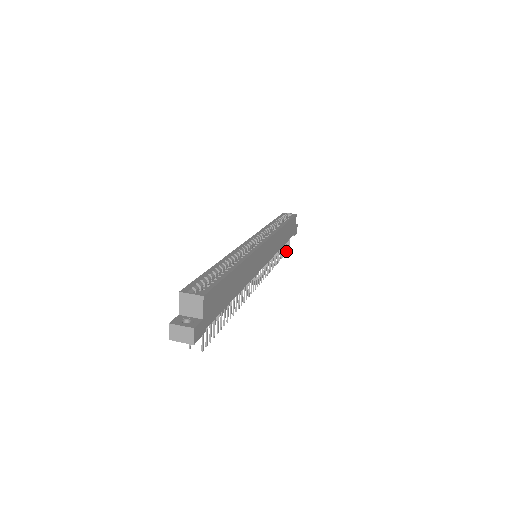
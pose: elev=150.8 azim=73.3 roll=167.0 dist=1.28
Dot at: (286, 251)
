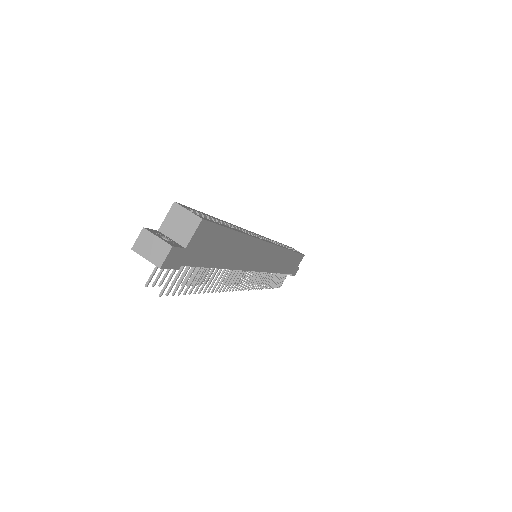
Dot at: (277, 286)
